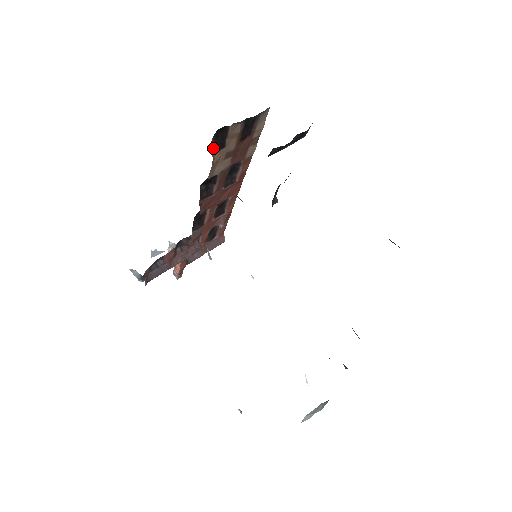
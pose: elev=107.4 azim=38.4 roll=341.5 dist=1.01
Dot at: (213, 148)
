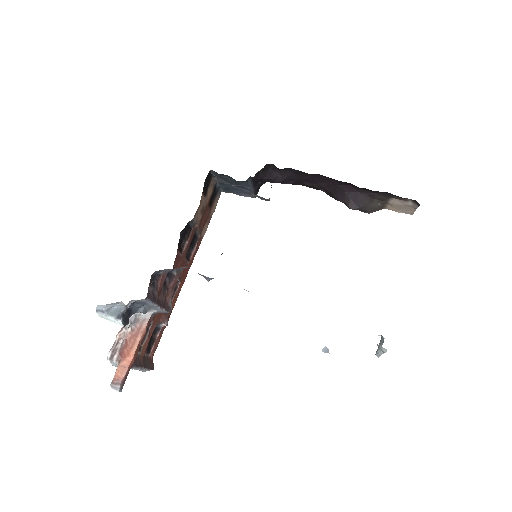
Dot at: (203, 188)
